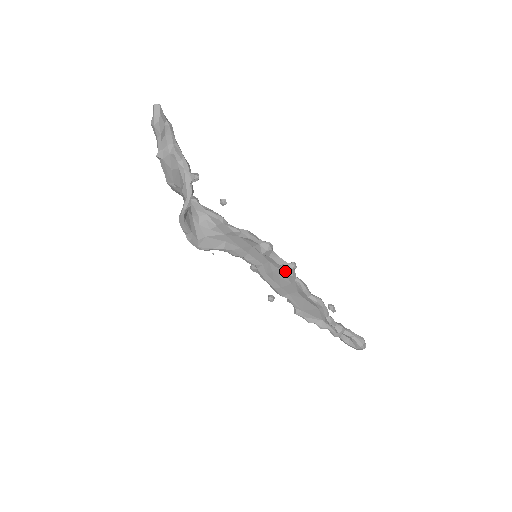
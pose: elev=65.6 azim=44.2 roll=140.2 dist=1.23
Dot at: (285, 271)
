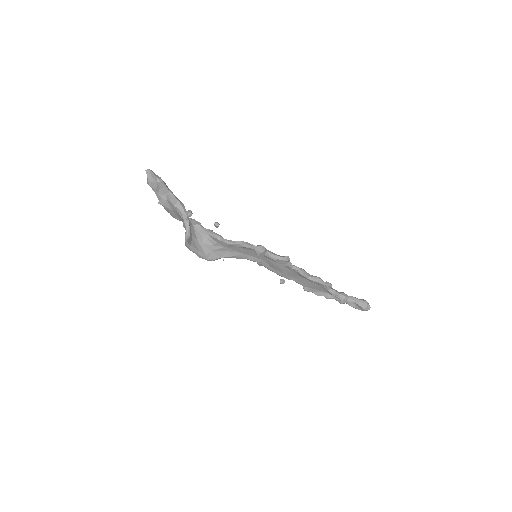
Dot at: (282, 263)
